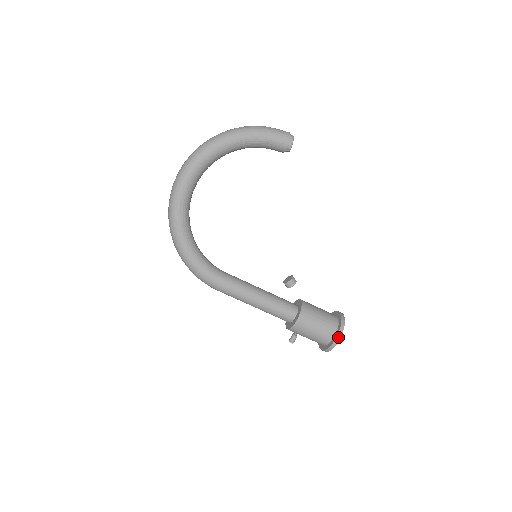
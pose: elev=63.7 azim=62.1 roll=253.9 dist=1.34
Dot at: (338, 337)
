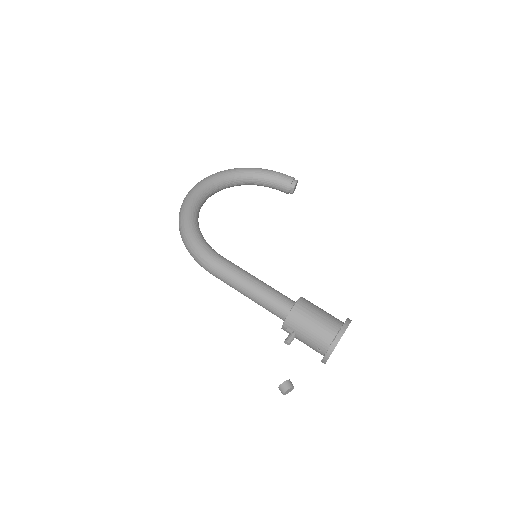
Dot at: (344, 326)
